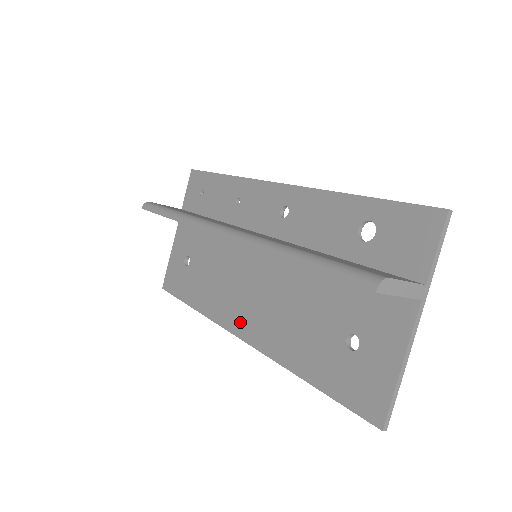
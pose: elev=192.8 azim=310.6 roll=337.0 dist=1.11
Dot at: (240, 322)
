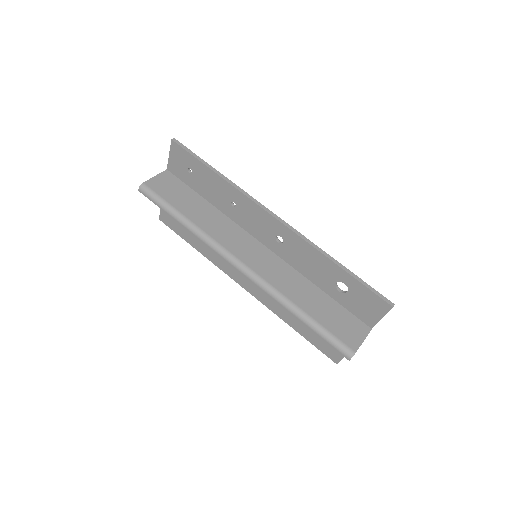
Dot at: (243, 281)
